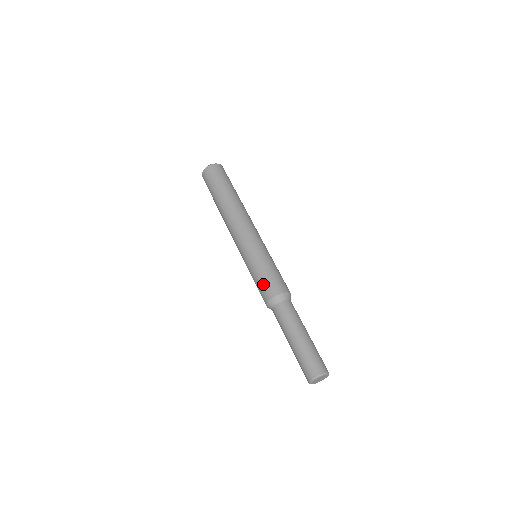
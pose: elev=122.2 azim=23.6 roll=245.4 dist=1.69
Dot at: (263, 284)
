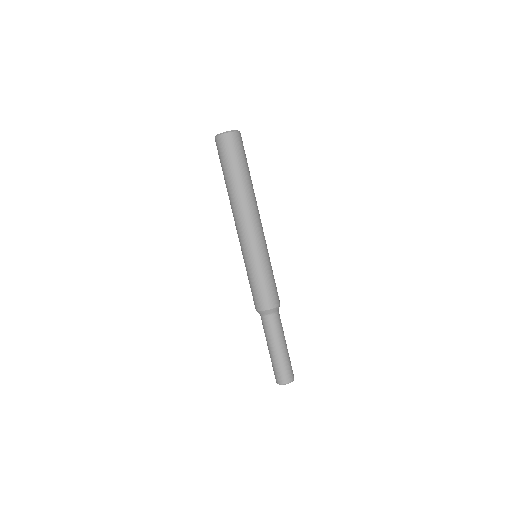
Dot at: (267, 293)
